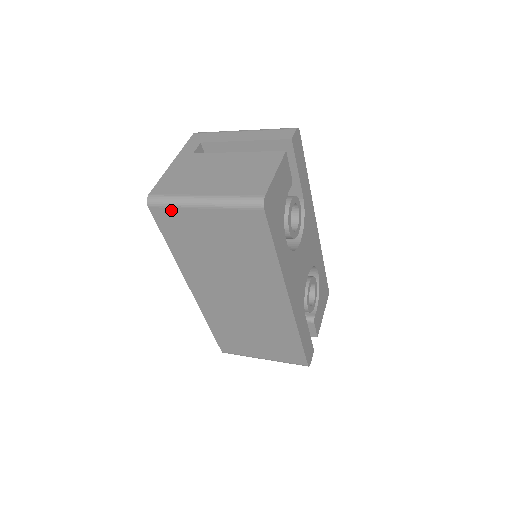
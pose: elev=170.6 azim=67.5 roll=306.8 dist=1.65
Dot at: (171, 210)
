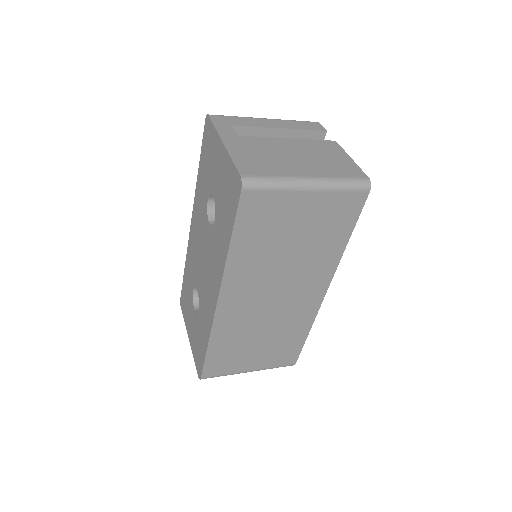
Dot at: (269, 194)
